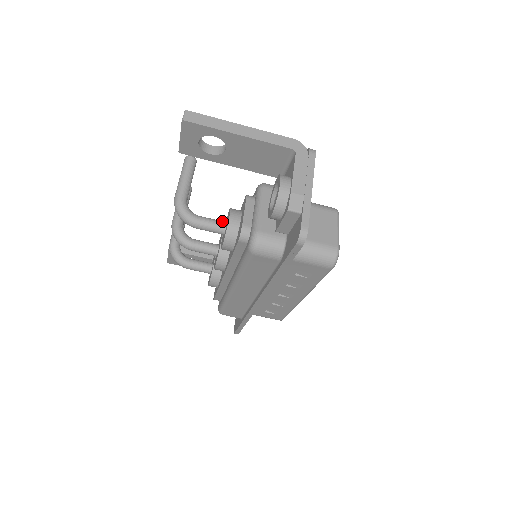
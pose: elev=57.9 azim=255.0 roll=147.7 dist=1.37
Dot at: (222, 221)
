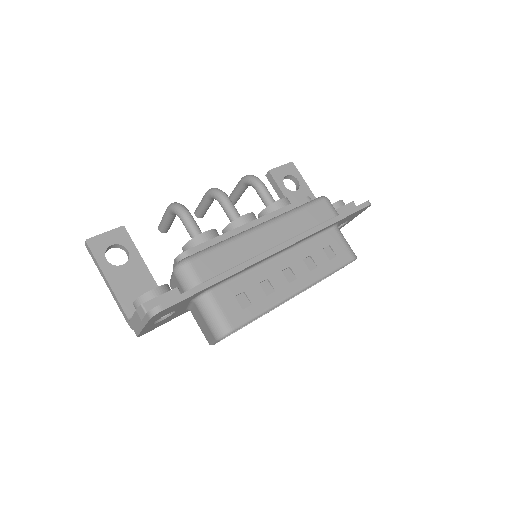
Dot at: occluded
